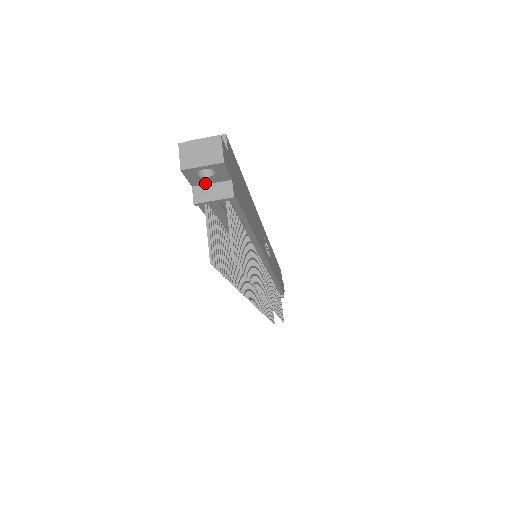
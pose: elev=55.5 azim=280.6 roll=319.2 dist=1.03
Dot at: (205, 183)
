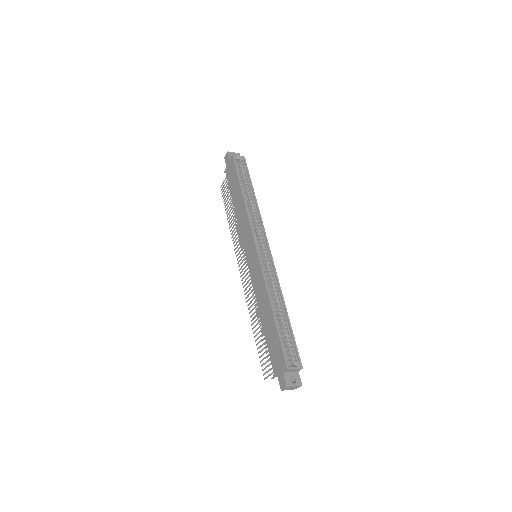
Dot at: occluded
